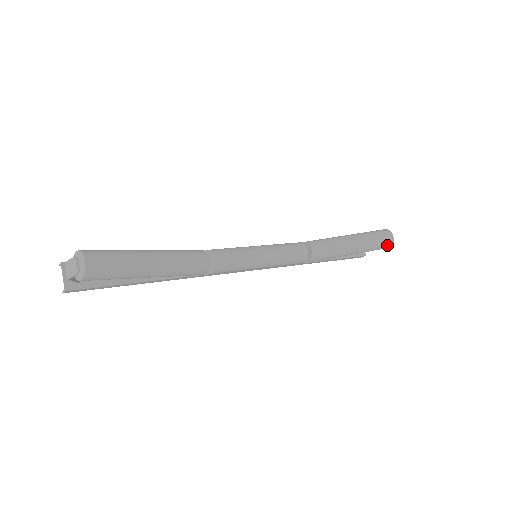
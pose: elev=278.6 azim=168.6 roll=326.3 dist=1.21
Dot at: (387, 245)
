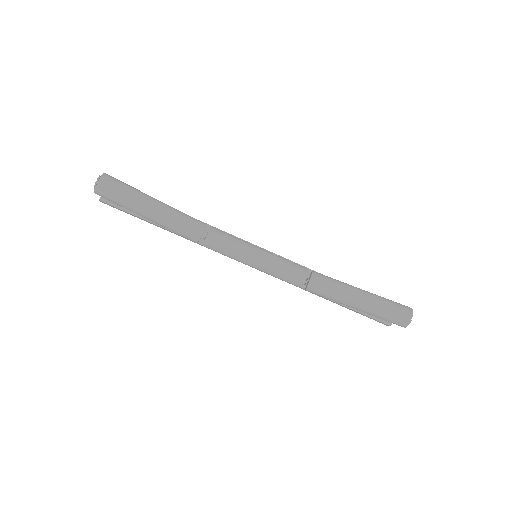
Dot at: (400, 323)
